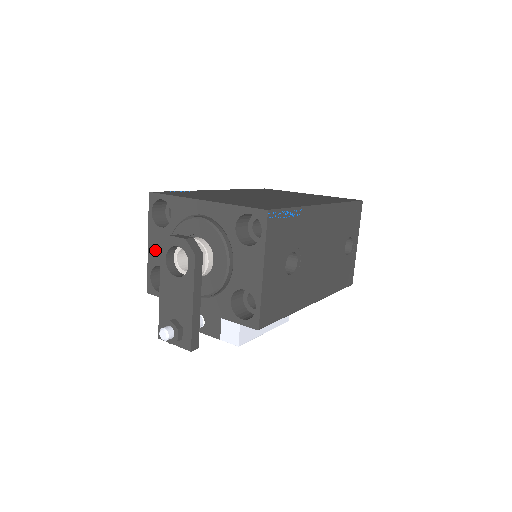
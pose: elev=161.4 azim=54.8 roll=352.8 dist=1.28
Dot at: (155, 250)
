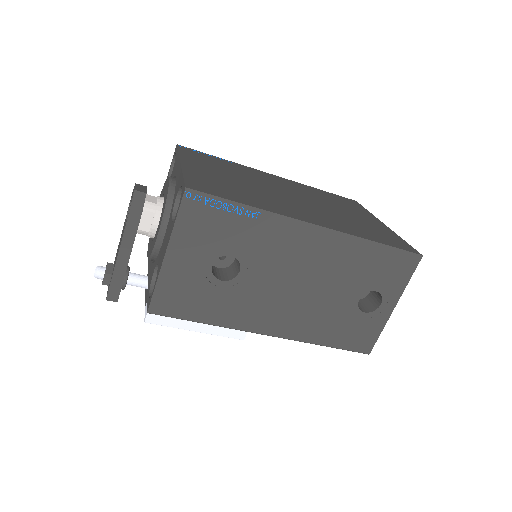
Dot at: occluded
